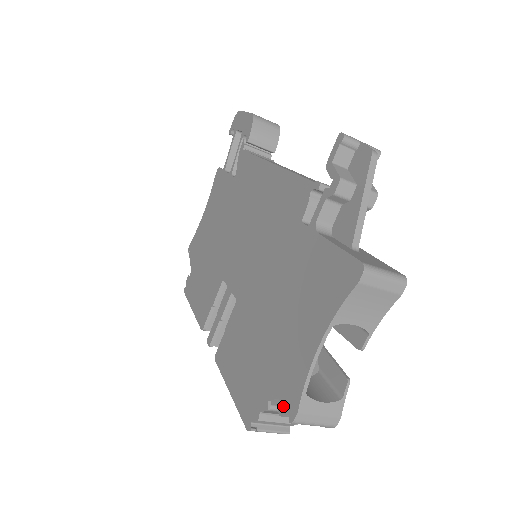
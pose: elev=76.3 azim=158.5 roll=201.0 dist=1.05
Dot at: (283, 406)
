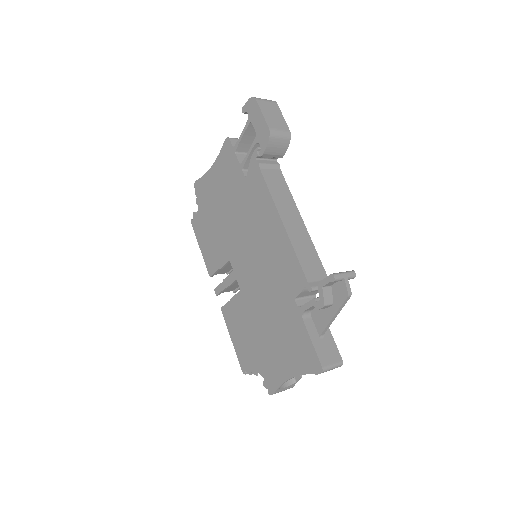
Dot at: (266, 384)
